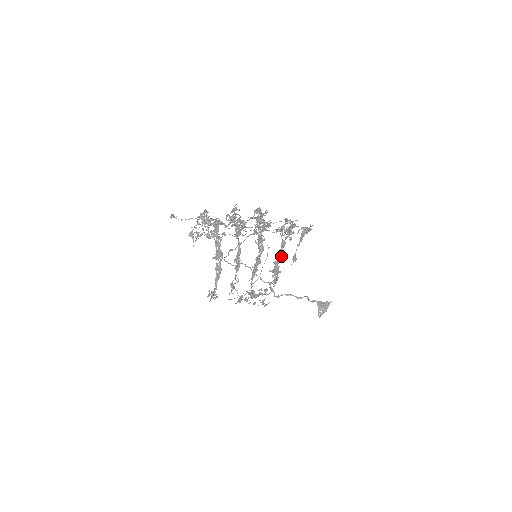
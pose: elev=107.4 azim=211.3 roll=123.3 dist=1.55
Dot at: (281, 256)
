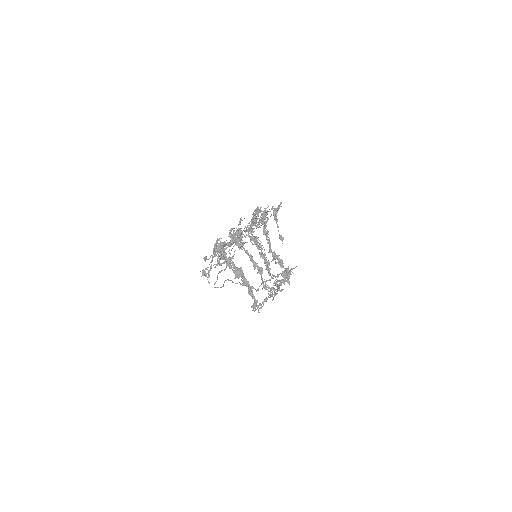
Dot at: (270, 244)
